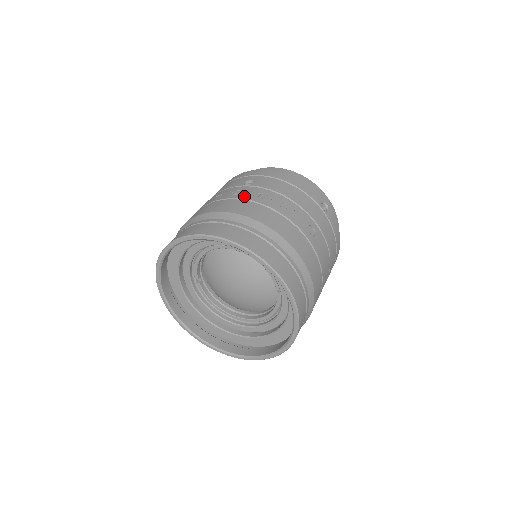
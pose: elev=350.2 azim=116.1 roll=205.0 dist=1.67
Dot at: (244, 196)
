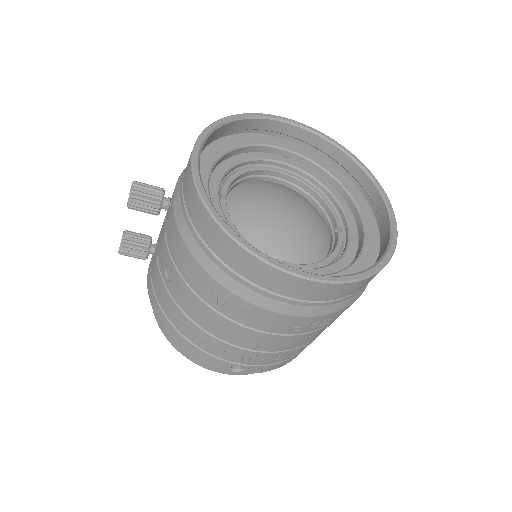
Dot at: occluded
